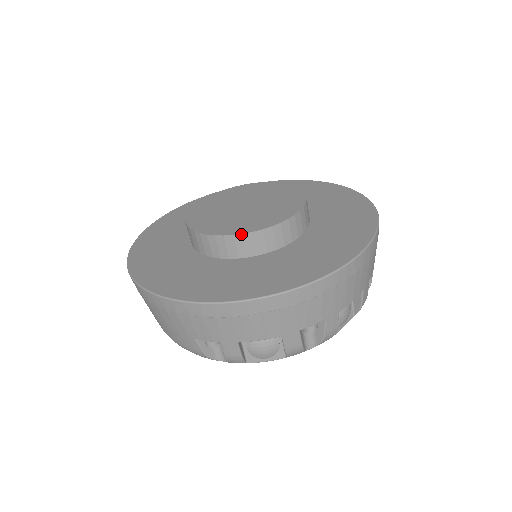
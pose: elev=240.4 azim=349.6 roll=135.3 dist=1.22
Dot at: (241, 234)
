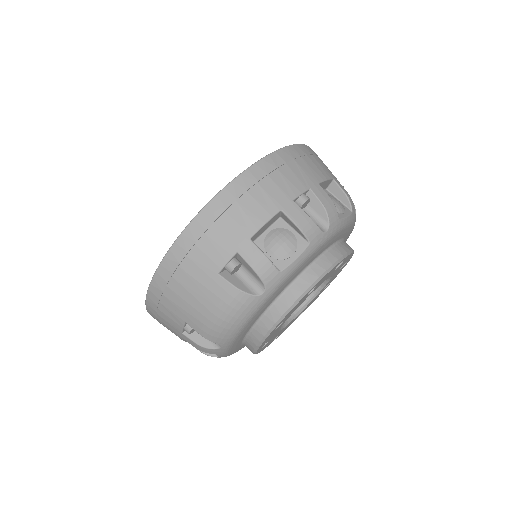
Dot at: occluded
